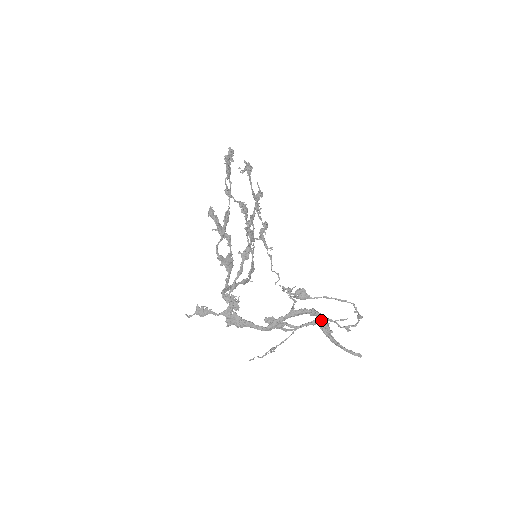
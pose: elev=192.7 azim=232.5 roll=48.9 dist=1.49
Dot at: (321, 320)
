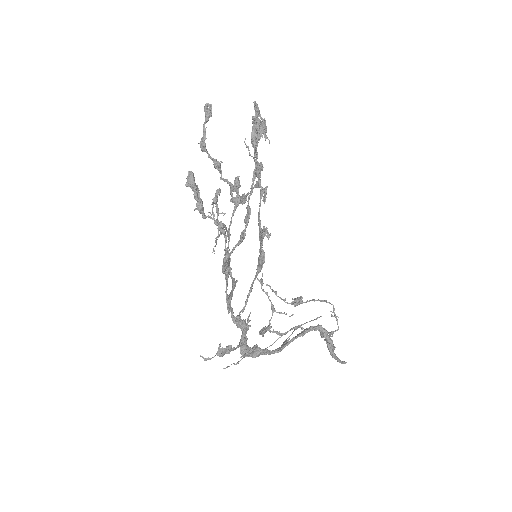
Dot at: (328, 338)
